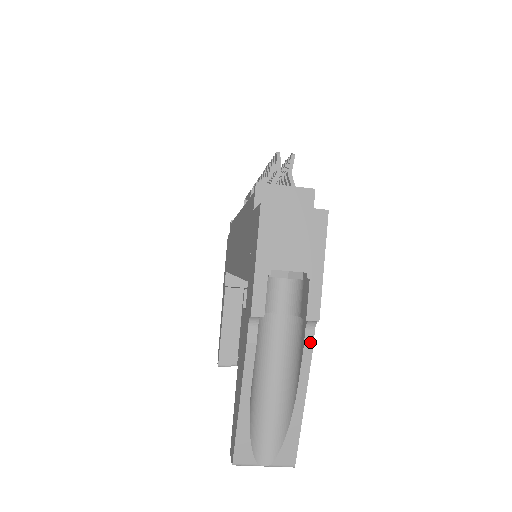
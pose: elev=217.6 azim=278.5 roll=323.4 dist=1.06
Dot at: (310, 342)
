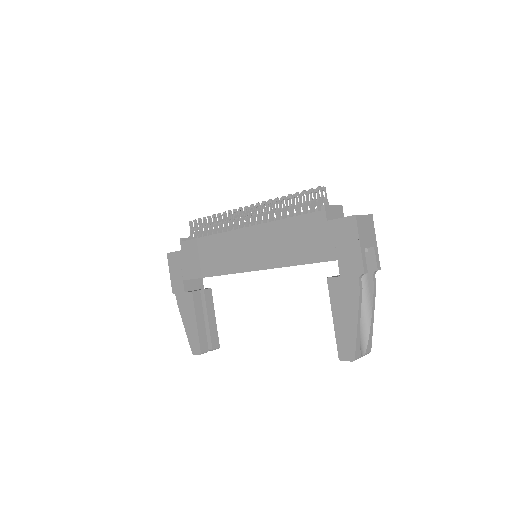
Dot at: (375, 282)
